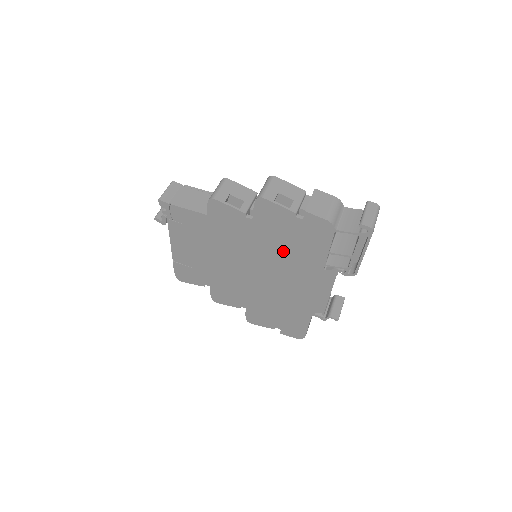
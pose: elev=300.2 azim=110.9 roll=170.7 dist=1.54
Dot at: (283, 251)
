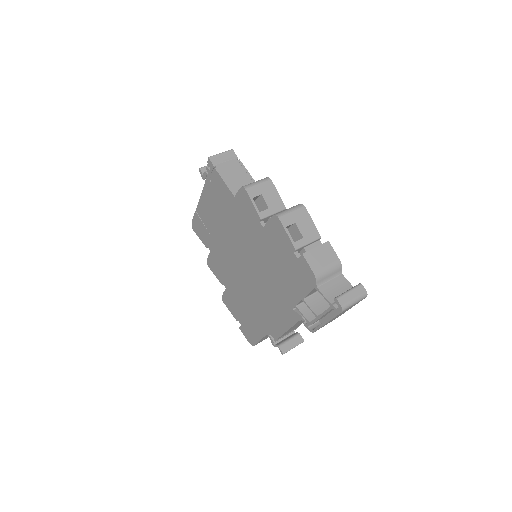
Dot at: (272, 270)
